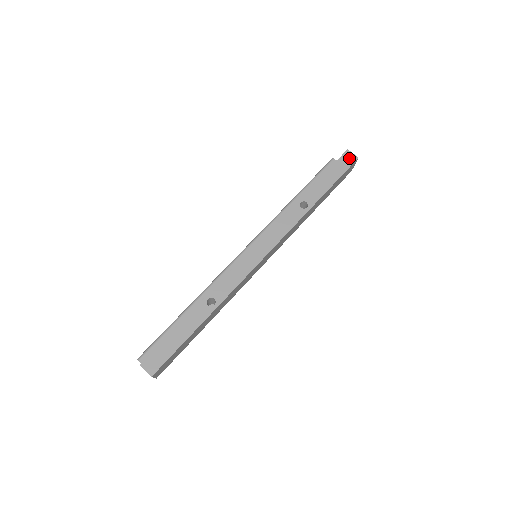
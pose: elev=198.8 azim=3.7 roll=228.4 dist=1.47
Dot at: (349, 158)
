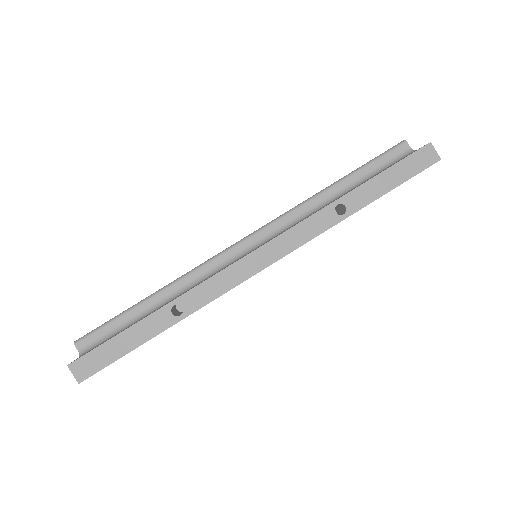
Dot at: (428, 156)
